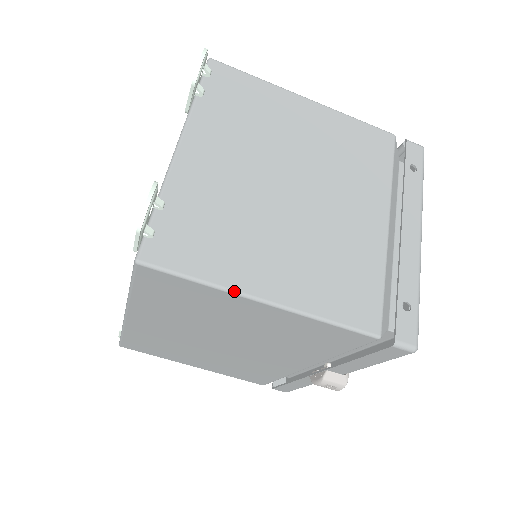
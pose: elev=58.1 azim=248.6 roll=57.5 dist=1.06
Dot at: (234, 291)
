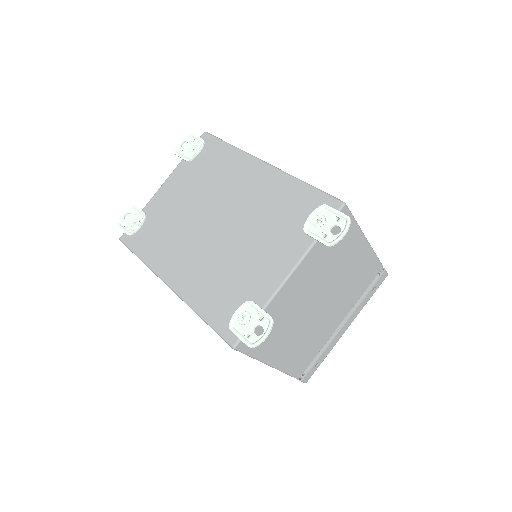
Dot at: (262, 362)
